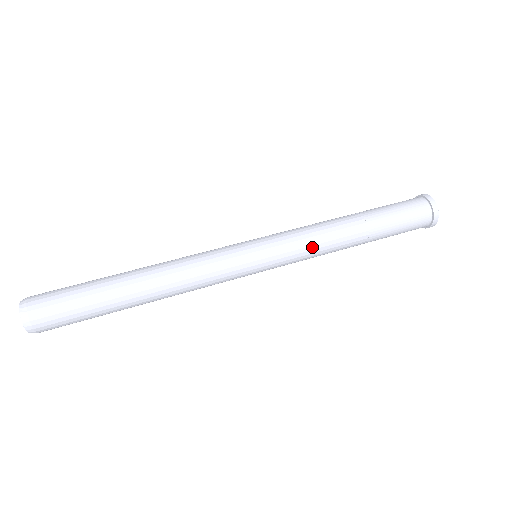
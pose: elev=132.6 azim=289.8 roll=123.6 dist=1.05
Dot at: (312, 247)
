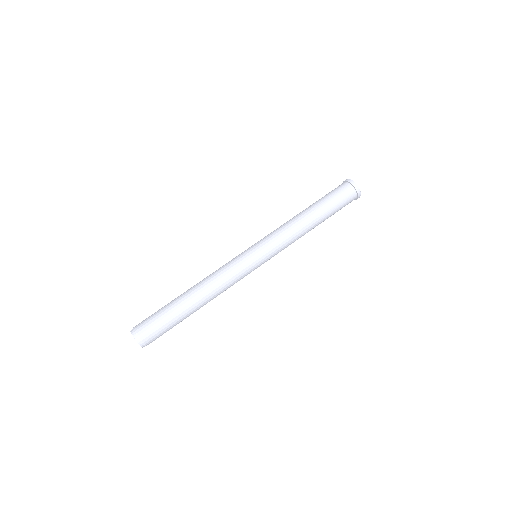
Dot at: (287, 237)
